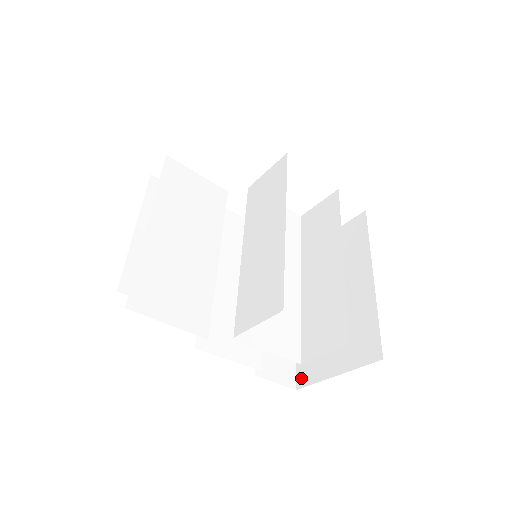
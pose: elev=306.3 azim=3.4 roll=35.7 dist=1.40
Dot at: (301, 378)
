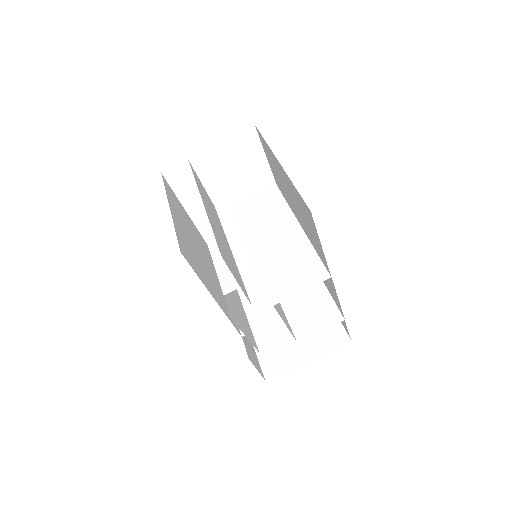
Dot at: (268, 370)
